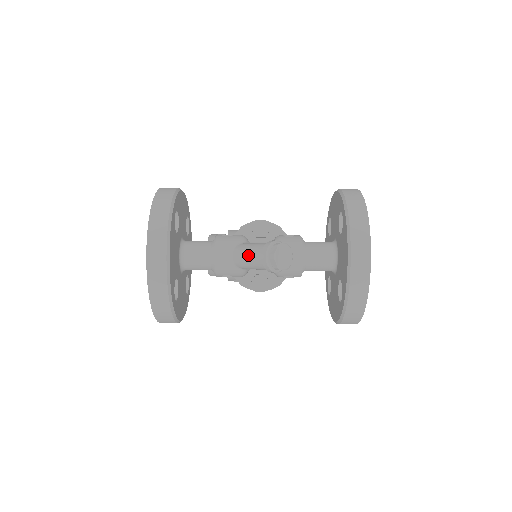
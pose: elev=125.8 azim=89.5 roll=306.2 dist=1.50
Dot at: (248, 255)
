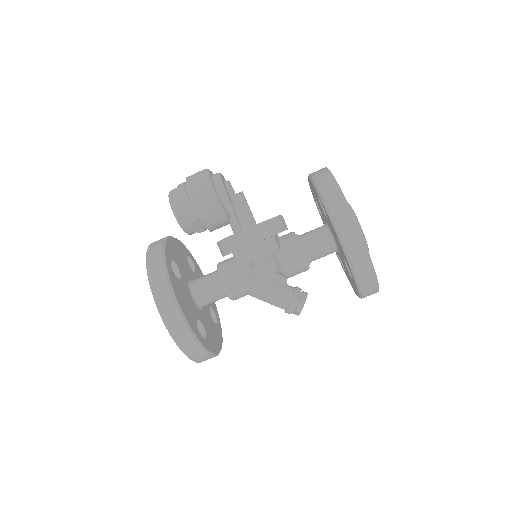
Dot at: occluded
